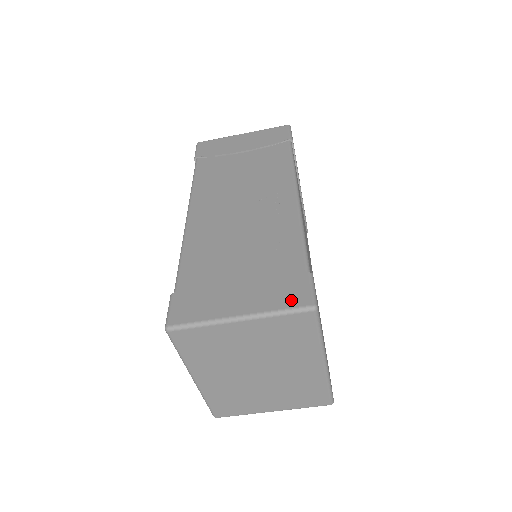
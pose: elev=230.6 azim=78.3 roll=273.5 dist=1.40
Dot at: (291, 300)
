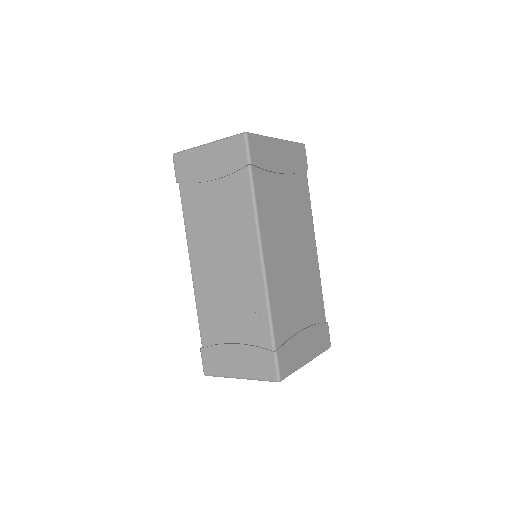
Dot at: (265, 373)
